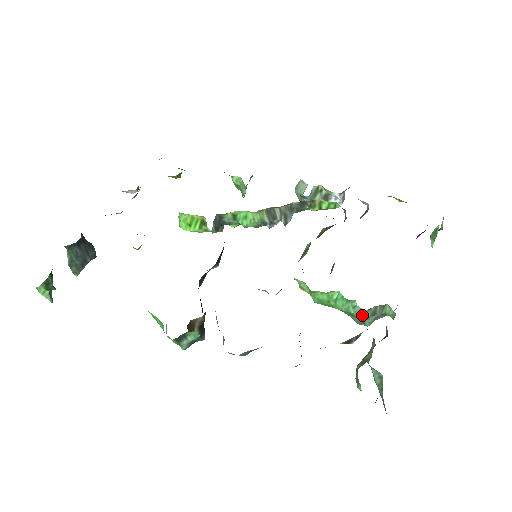
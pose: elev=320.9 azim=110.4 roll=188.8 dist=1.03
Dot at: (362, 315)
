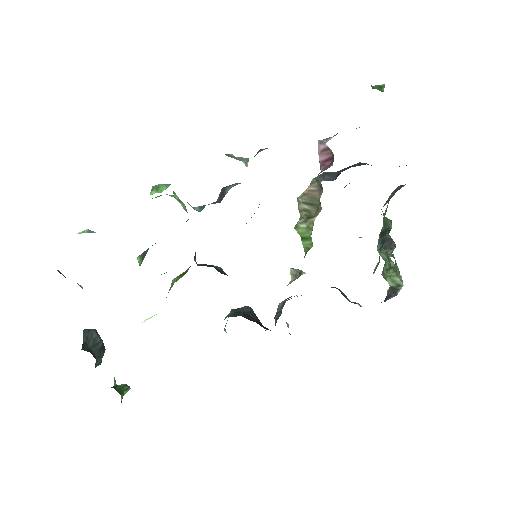
Dot at: occluded
